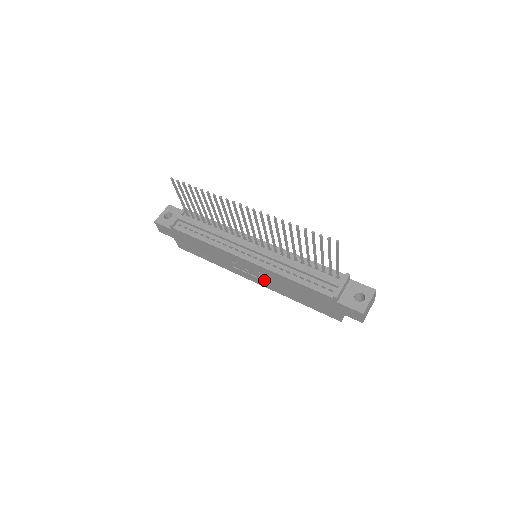
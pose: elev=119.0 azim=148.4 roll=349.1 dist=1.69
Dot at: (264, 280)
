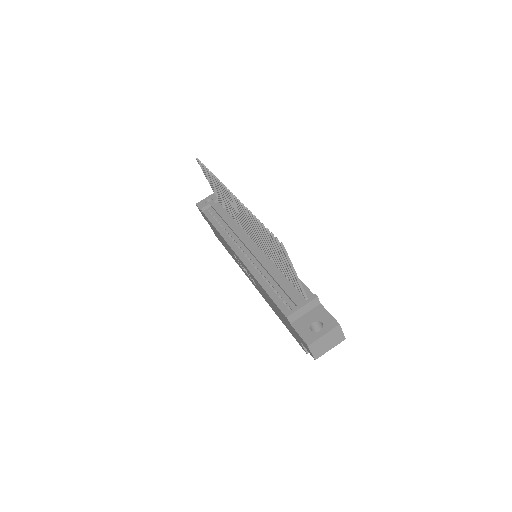
Dot at: occluded
